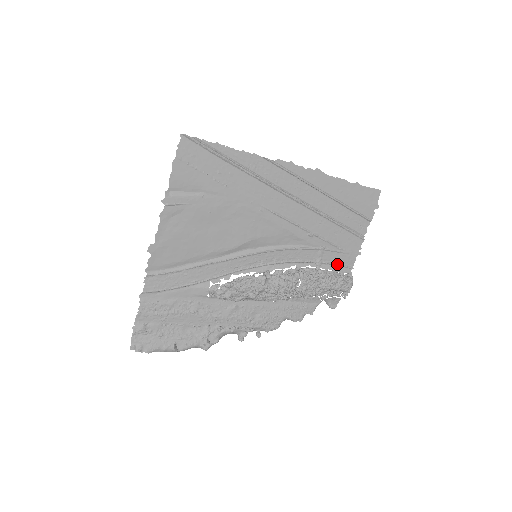
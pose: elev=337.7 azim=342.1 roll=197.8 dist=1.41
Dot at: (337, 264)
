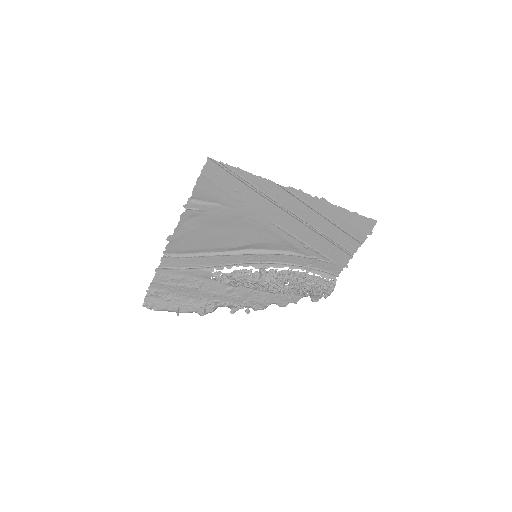
Dot at: (325, 271)
